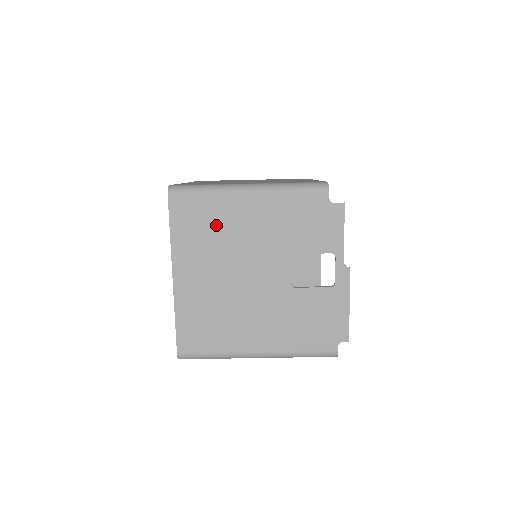
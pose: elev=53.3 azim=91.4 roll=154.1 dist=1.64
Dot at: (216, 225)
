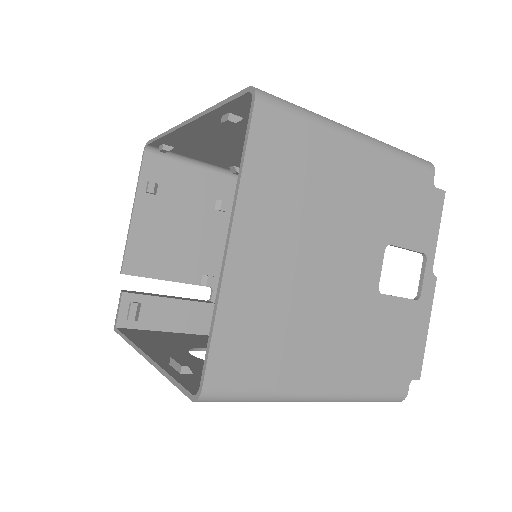
Dot at: (310, 172)
